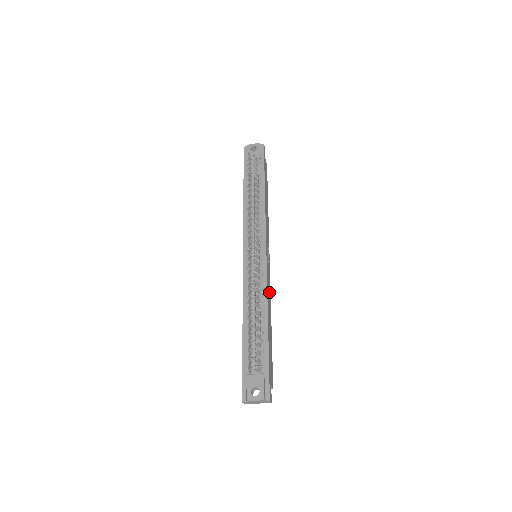
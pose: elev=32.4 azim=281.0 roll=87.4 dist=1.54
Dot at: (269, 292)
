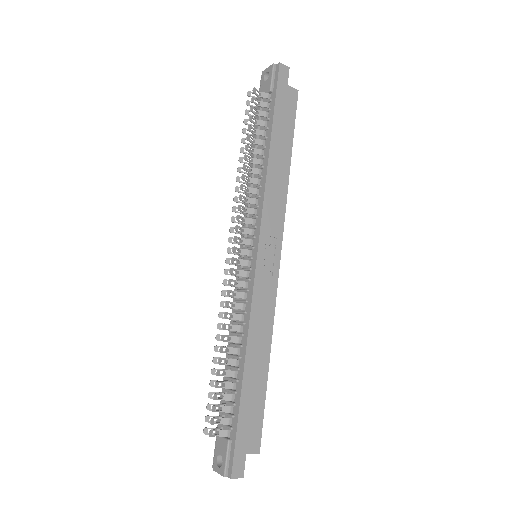
Dot at: (266, 312)
